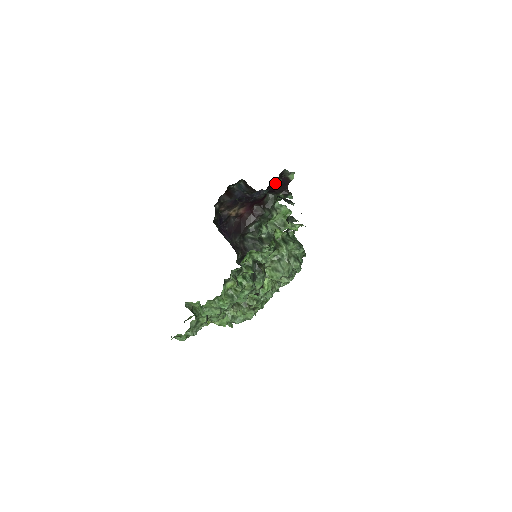
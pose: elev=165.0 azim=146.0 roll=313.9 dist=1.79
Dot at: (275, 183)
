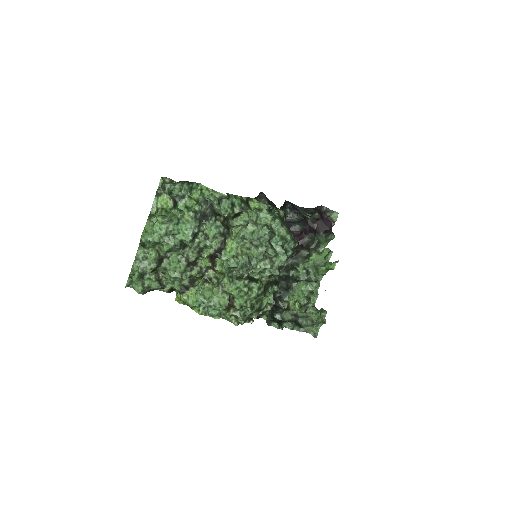
Dot at: (314, 219)
